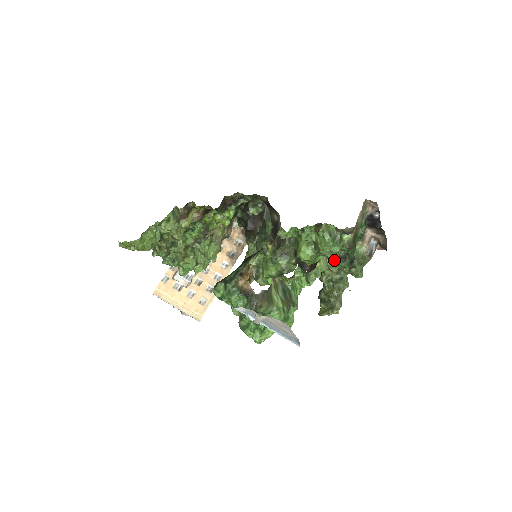
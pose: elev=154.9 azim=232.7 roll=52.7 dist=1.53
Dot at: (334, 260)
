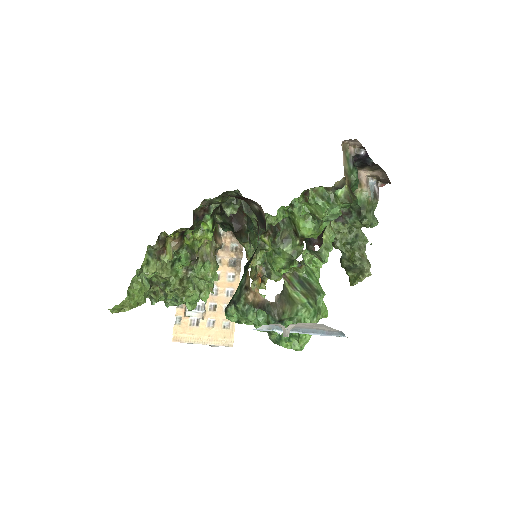
Dot at: (340, 220)
